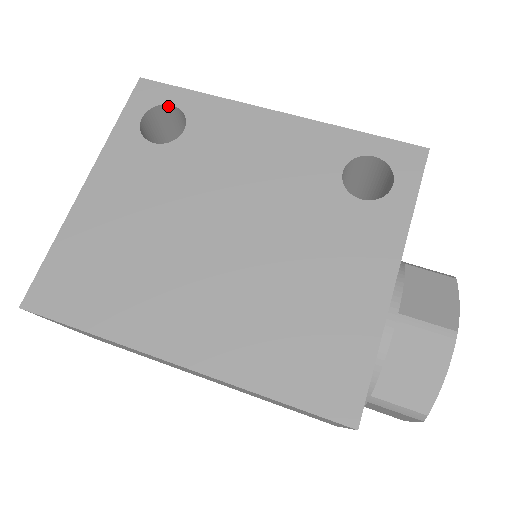
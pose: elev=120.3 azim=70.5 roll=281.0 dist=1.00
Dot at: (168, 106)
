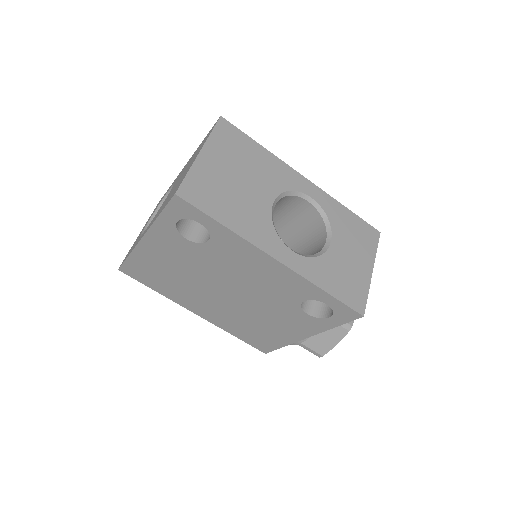
Dot at: (198, 220)
